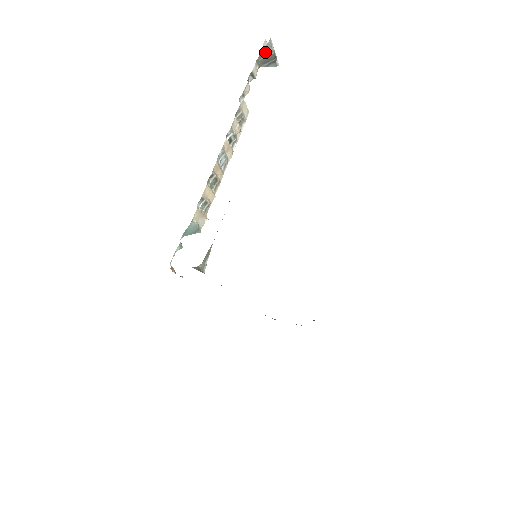
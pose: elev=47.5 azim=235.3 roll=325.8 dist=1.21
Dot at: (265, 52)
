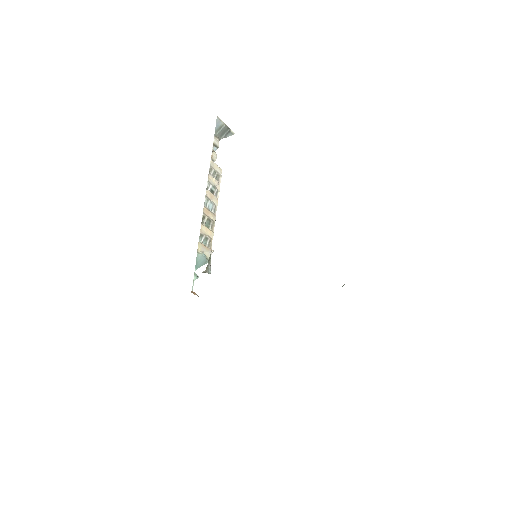
Dot at: (218, 127)
